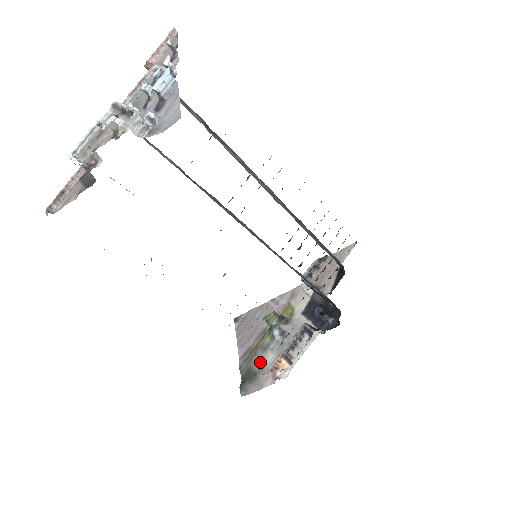
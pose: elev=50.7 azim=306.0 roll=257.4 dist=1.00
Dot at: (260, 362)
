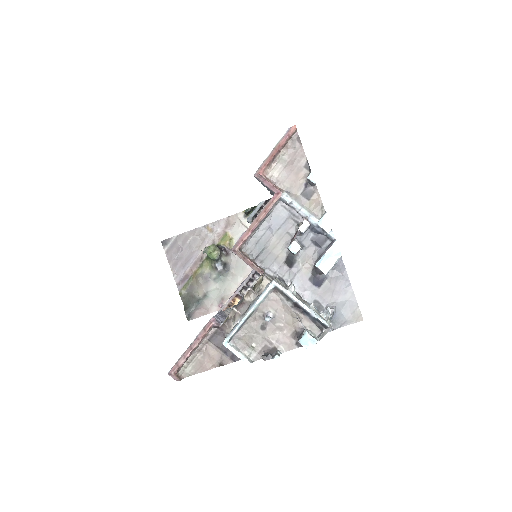
Dot at: (203, 290)
